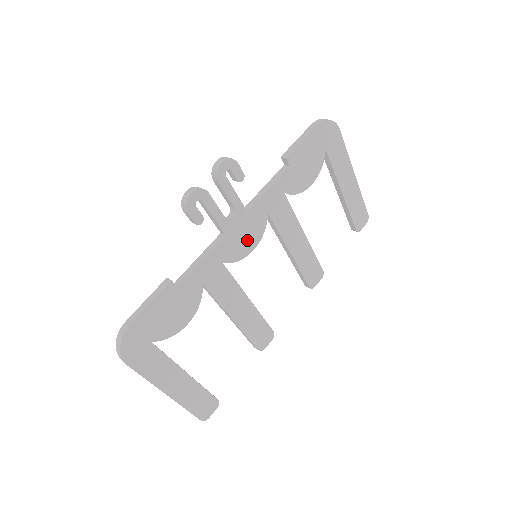
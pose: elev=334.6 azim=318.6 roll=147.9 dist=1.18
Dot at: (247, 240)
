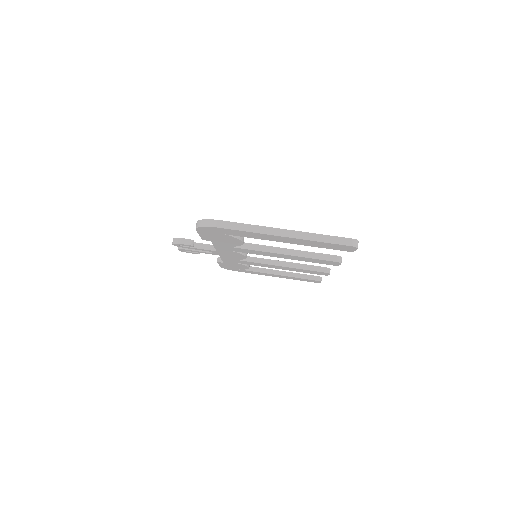
Dot at: (236, 256)
